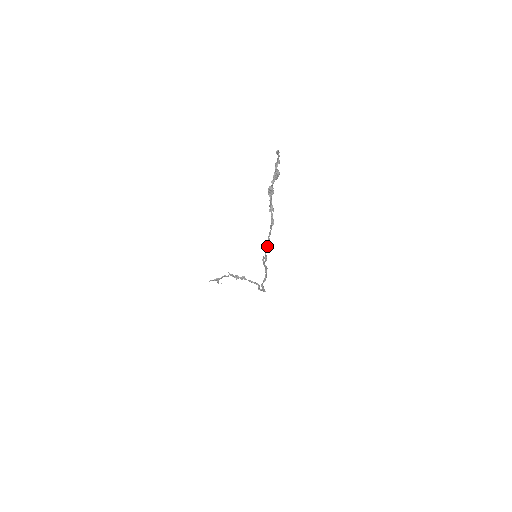
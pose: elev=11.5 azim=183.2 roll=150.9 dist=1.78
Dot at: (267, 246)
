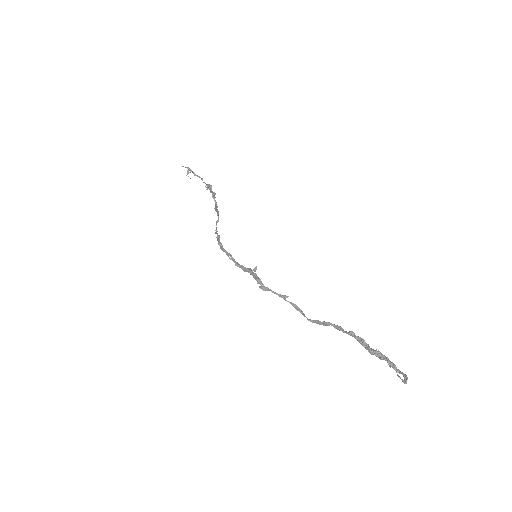
Dot at: (279, 295)
